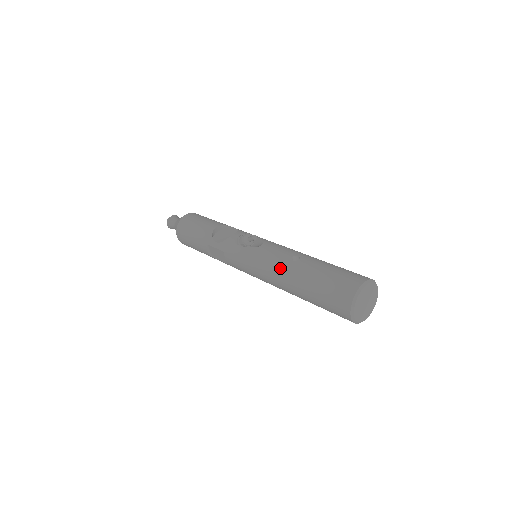
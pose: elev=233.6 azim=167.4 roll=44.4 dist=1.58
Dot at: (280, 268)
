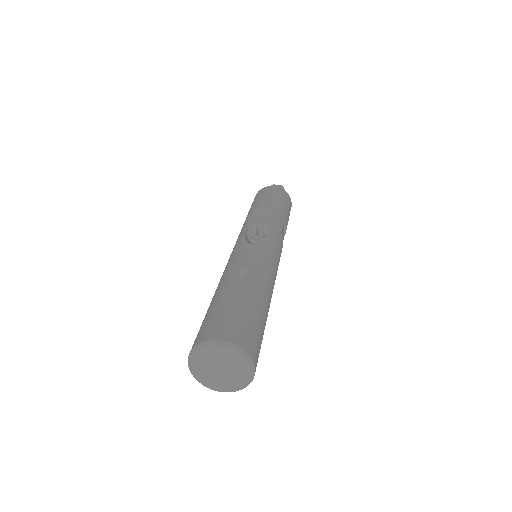
Dot at: (226, 272)
